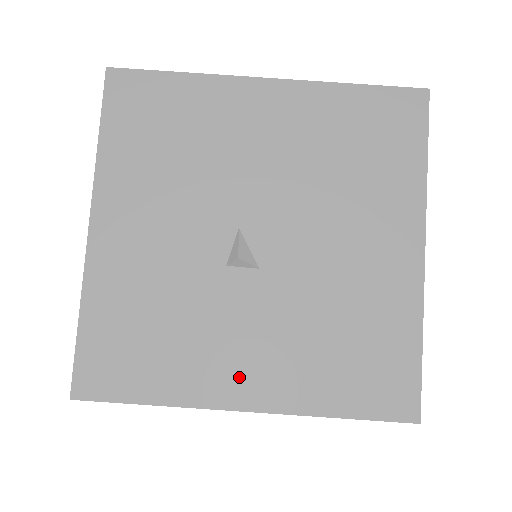
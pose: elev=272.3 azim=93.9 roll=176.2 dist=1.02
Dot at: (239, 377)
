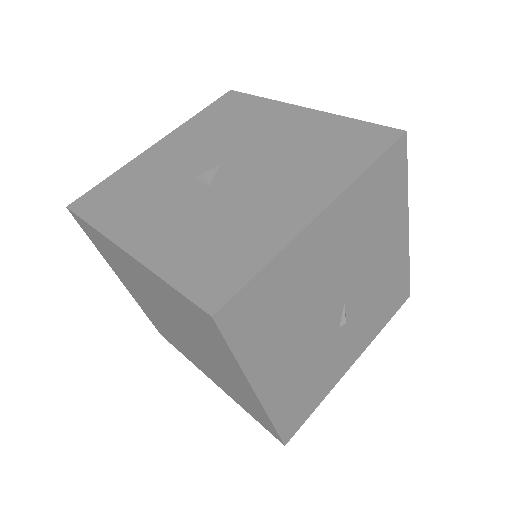
Dot at: (142, 232)
